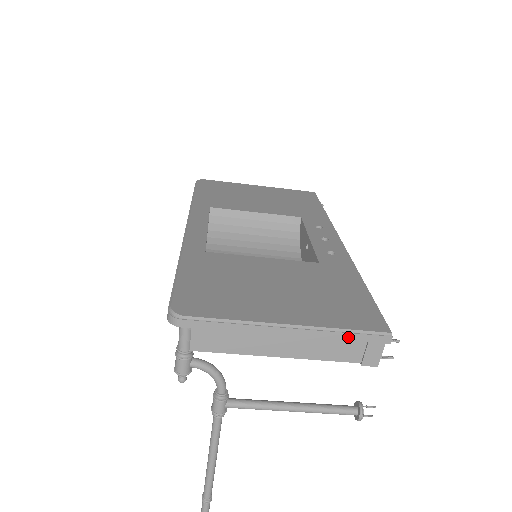
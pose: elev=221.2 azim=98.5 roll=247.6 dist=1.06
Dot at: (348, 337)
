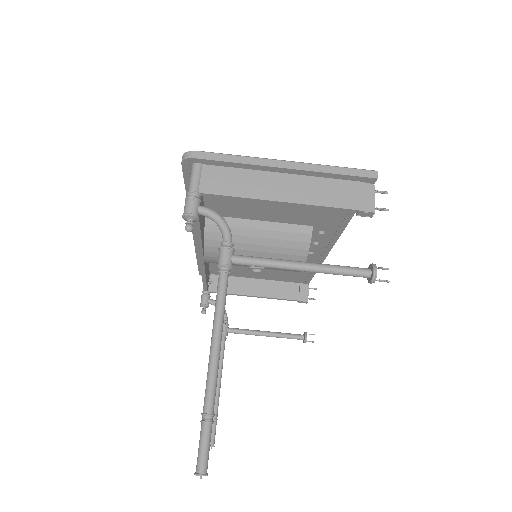
Dot at: (339, 171)
